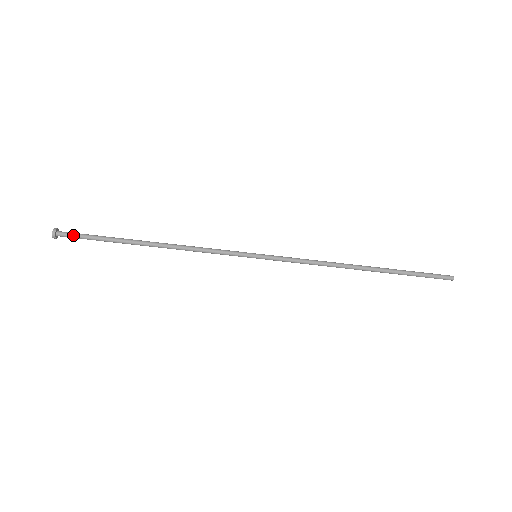
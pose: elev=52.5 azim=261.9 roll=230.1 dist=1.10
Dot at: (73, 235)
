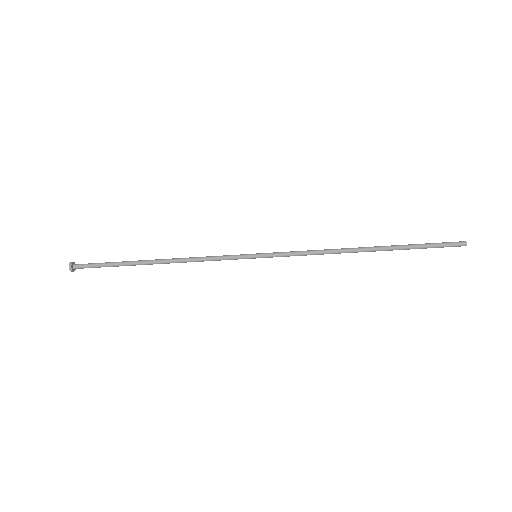
Dot at: (87, 266)
